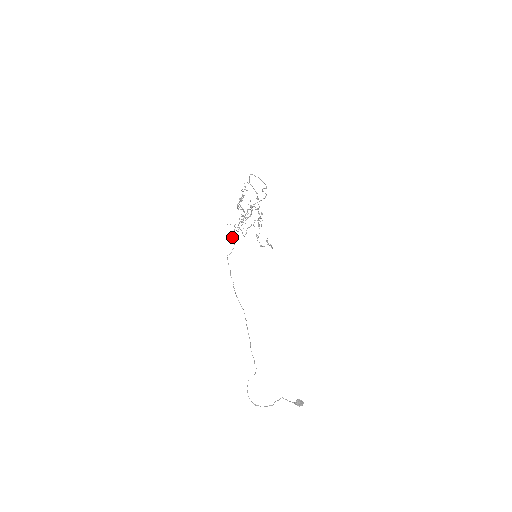
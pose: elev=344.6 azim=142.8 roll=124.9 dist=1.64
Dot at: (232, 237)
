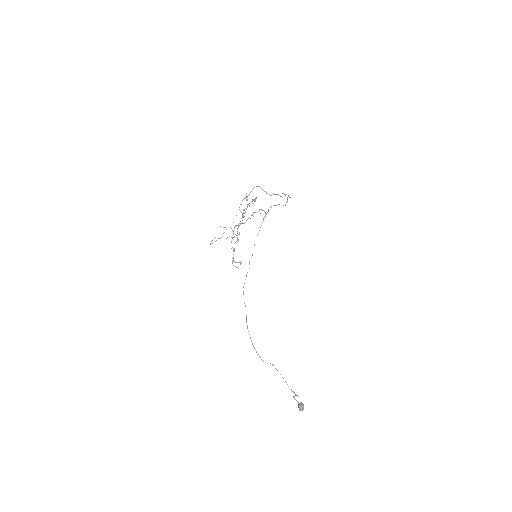
Dot at: occluded
